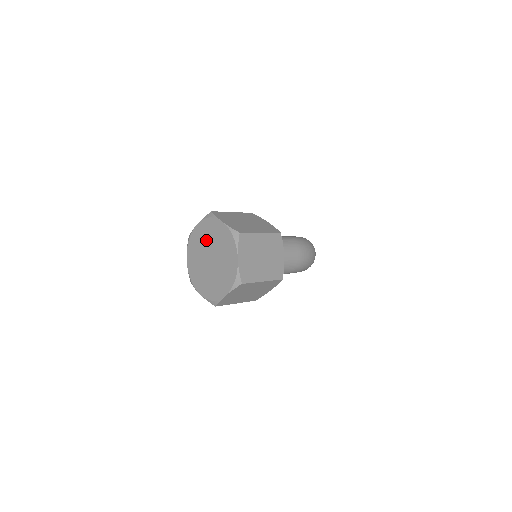
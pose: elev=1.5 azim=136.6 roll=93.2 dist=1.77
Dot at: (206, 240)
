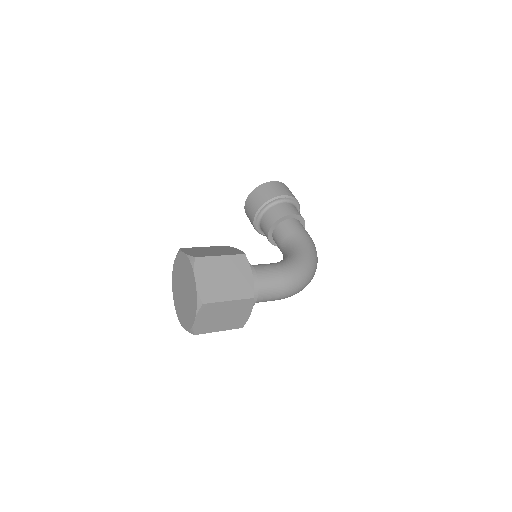
Dot at: (185, 274)
